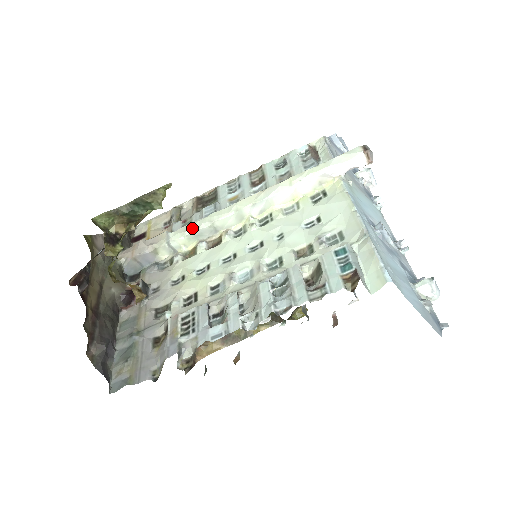
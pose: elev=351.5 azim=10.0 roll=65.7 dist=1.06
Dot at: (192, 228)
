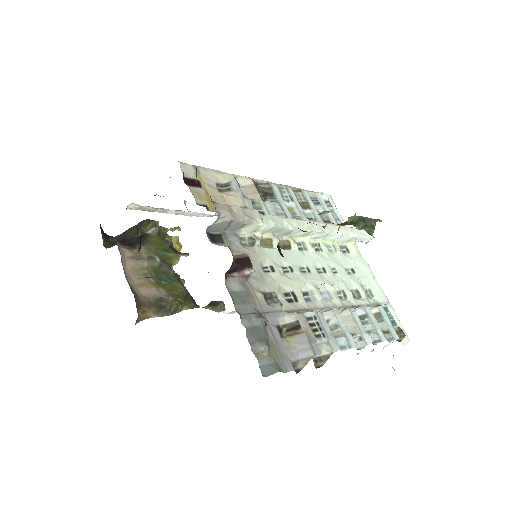
Dot at: (280, 223)
